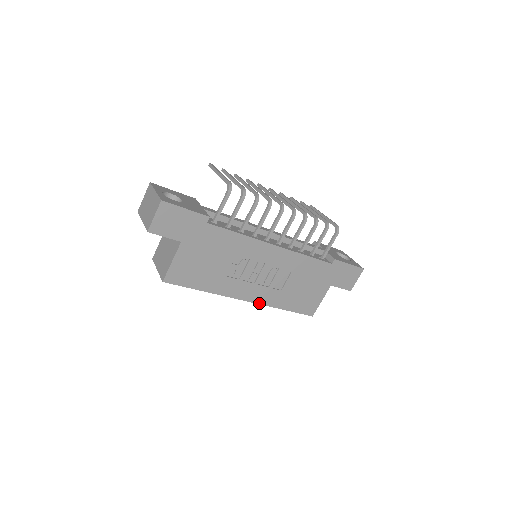
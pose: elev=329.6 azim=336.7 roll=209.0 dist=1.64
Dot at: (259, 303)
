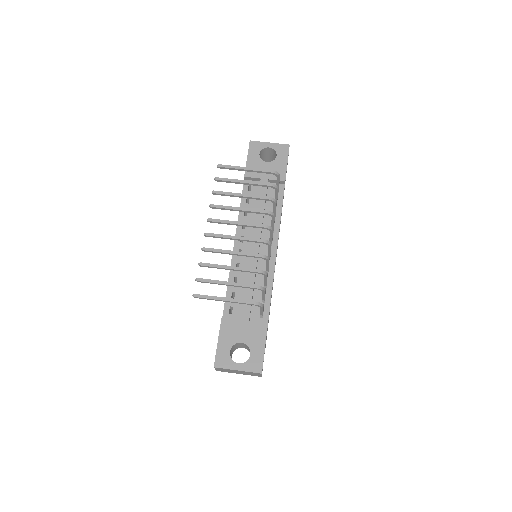
Dot at: occluded
